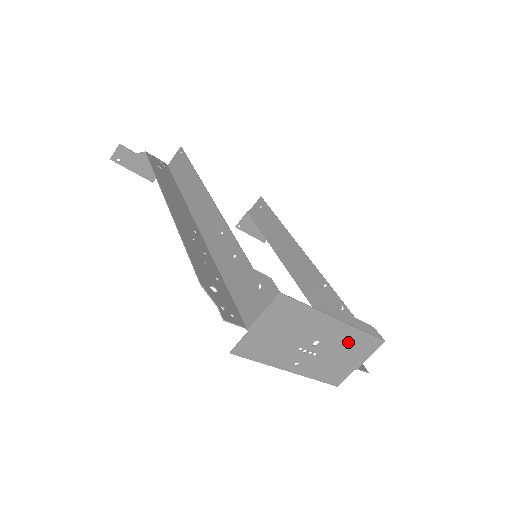
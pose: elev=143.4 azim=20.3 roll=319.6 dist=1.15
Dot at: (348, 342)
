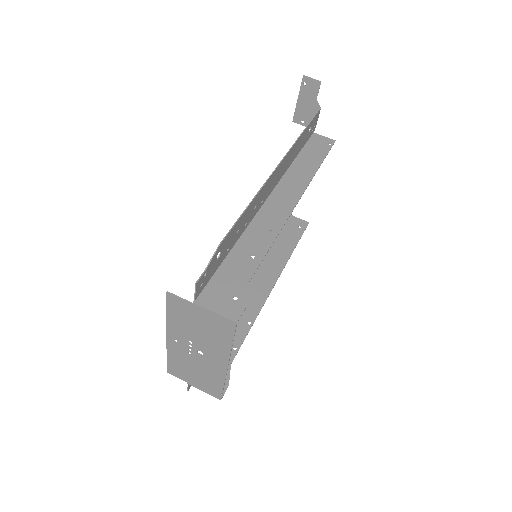
Dot at: (210, 375)
